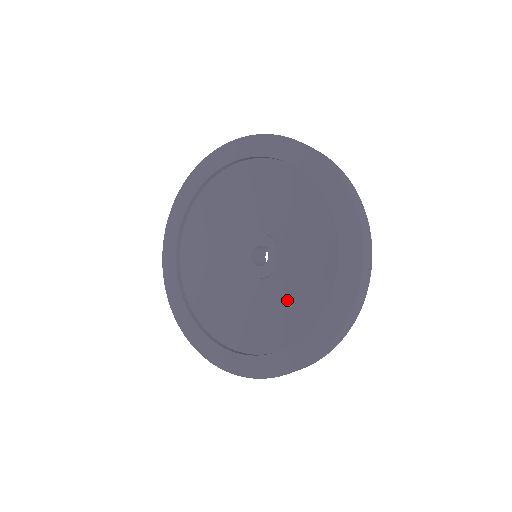
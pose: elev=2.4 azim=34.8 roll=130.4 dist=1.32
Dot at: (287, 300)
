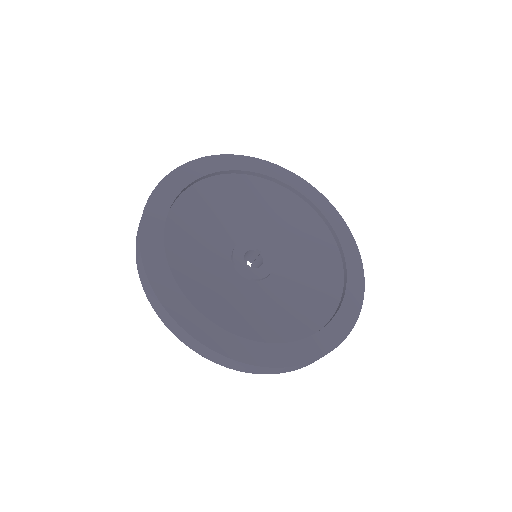
Dot at: (297, 293)
